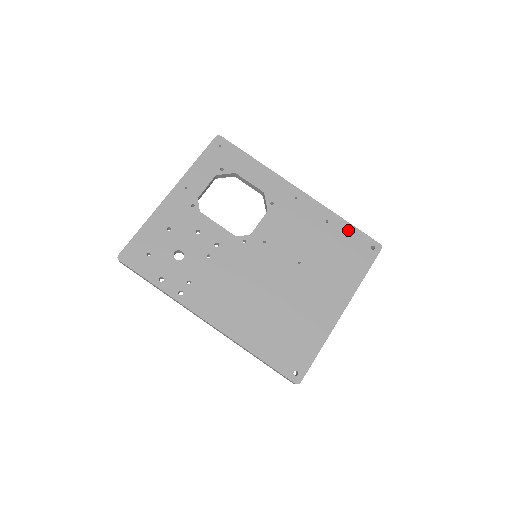
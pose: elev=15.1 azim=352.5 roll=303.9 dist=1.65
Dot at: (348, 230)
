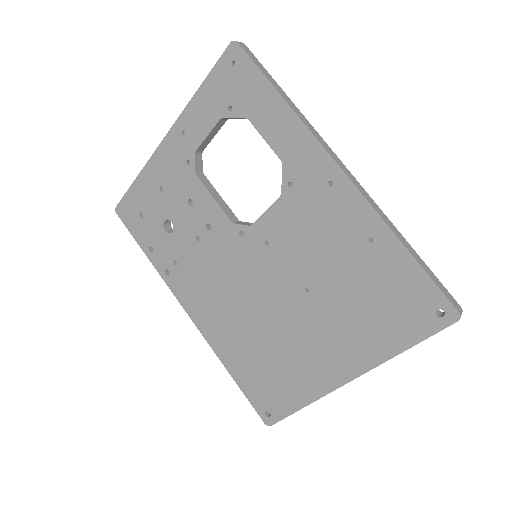
Dot at: (404, 267)
